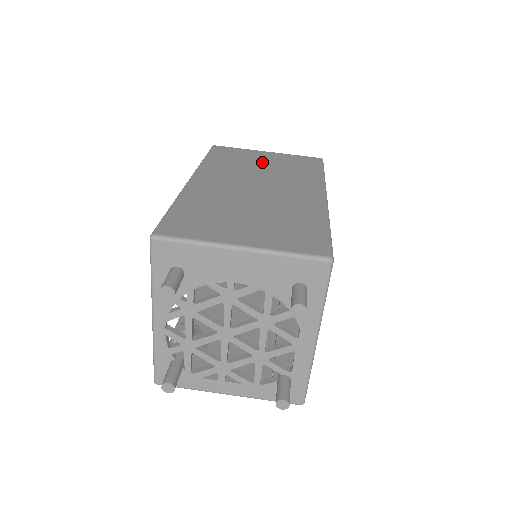
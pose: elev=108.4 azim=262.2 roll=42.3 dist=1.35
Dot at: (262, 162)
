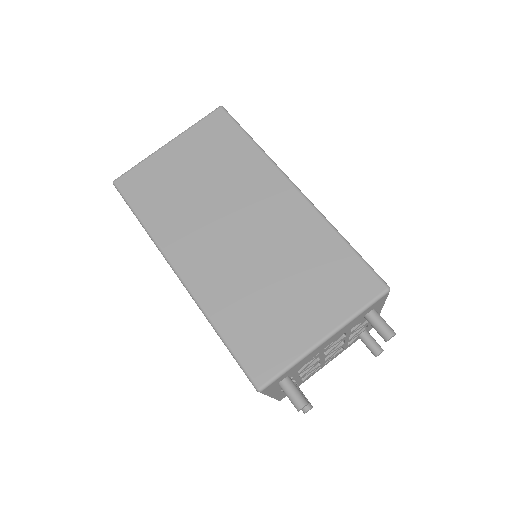
Dot at: (189, 174)
